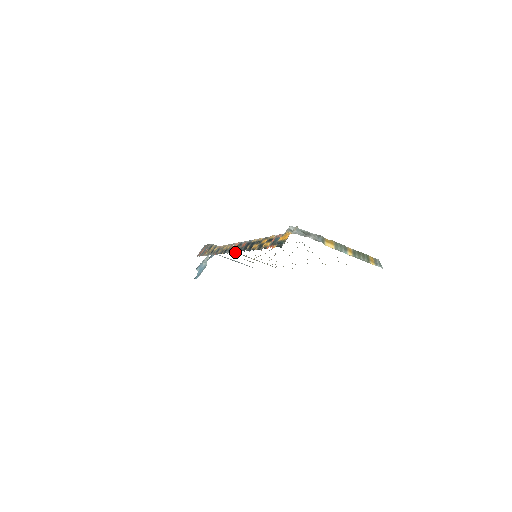
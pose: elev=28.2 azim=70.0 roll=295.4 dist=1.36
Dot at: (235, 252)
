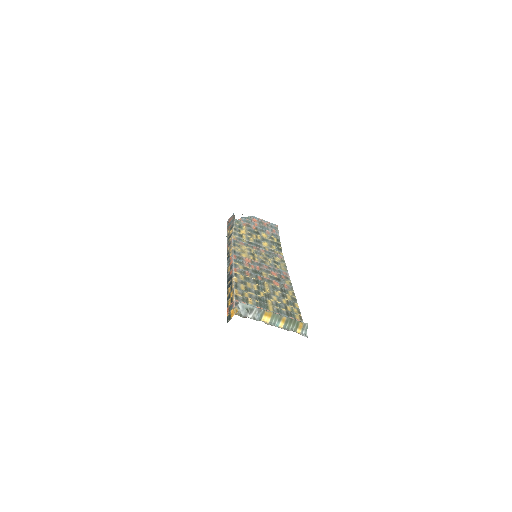
Dot at: (227, 273)
